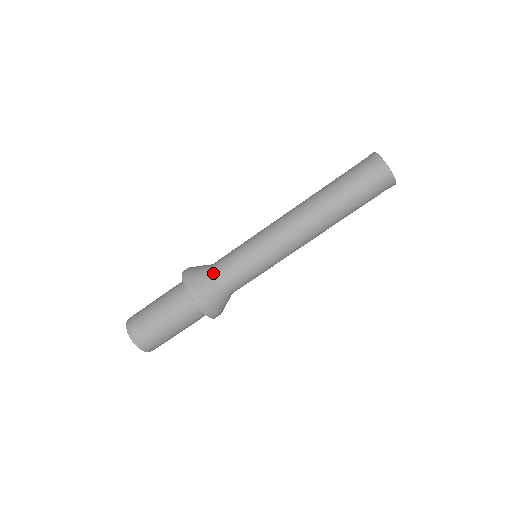
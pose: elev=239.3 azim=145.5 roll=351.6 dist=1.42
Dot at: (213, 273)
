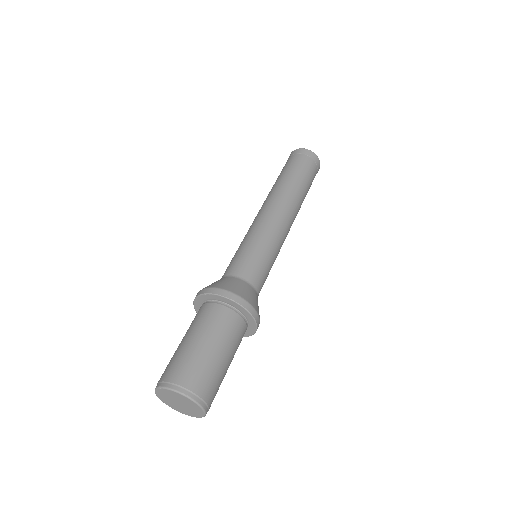
Dot at: (230, 276)
